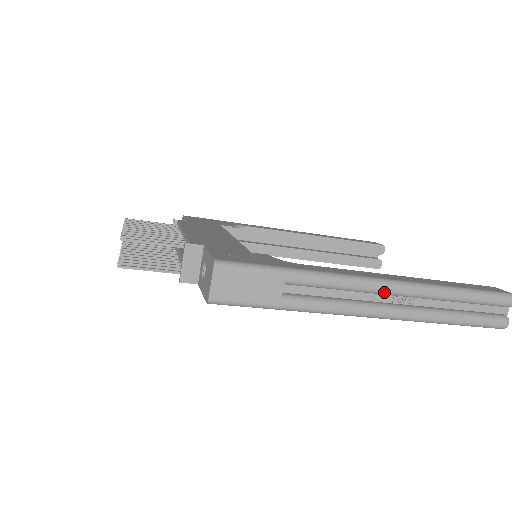
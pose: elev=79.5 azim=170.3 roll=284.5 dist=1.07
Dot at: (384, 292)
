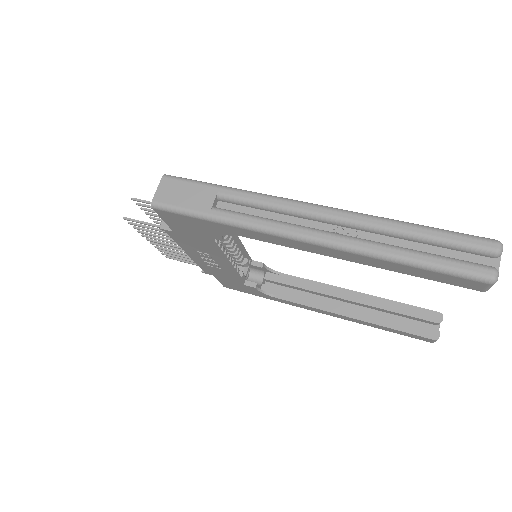
Dot at: (317, 215)
